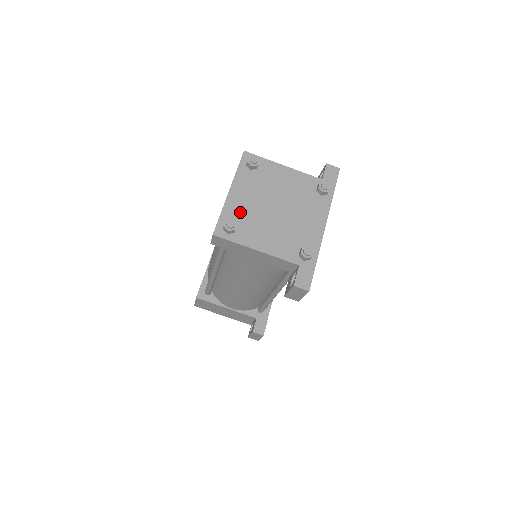
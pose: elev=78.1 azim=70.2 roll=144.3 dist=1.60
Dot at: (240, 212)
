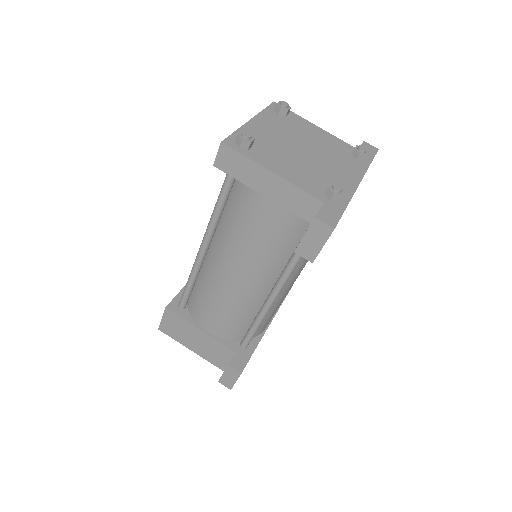
Dot at: (259, 138)
